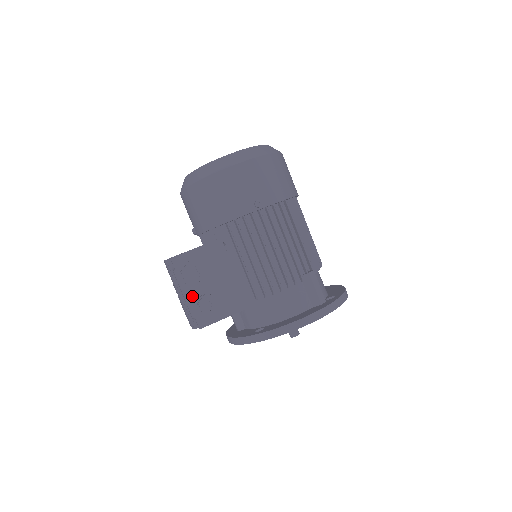
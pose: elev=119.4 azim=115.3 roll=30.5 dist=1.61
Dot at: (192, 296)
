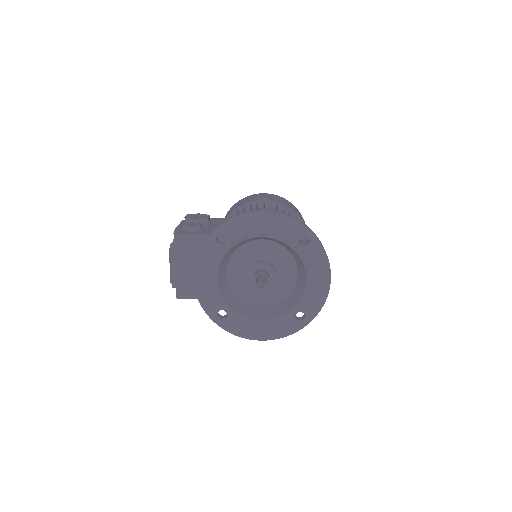
Dot at: occluded
